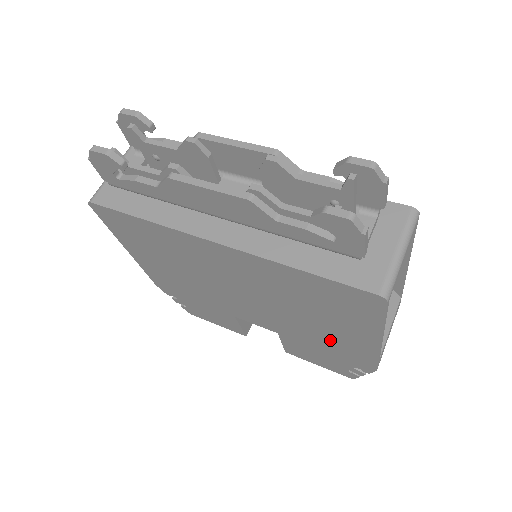
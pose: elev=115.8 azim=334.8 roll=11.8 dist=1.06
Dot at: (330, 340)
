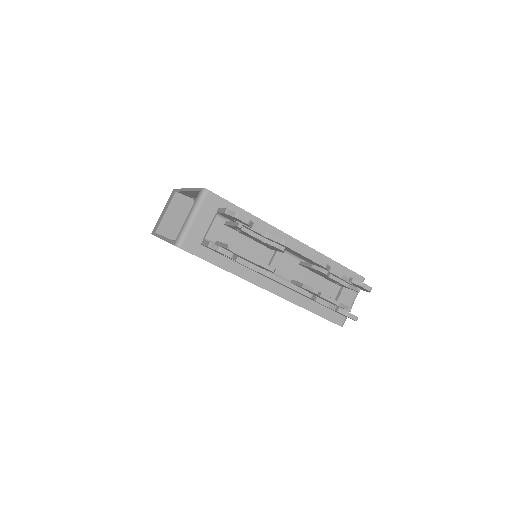
Dot at: occluded
